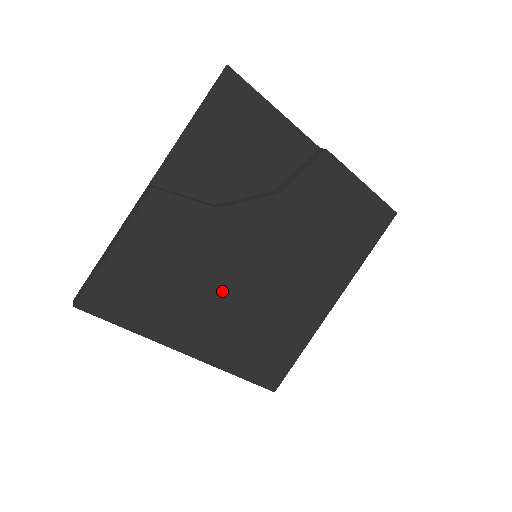
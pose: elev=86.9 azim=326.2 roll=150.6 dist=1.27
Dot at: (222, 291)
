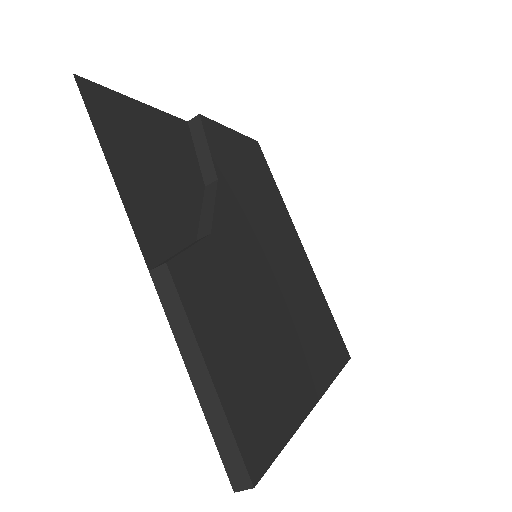
Dot at: (276, 312)
